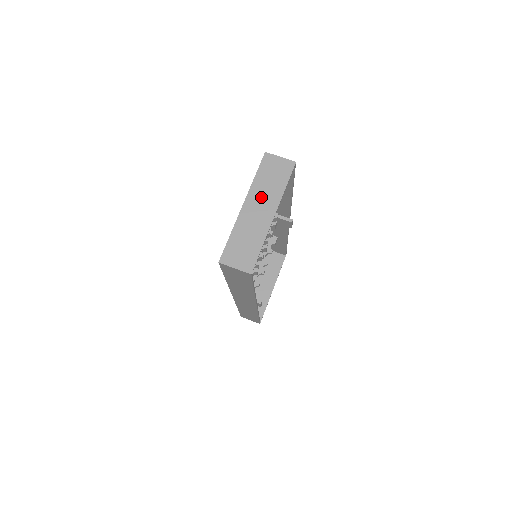
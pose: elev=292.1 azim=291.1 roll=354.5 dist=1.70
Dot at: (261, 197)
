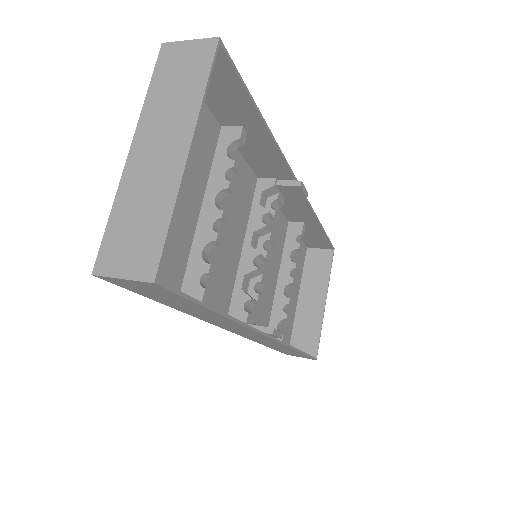
Dot at: (161, 124)
